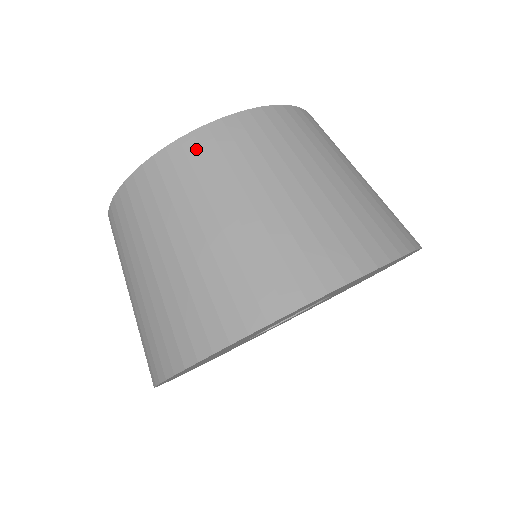
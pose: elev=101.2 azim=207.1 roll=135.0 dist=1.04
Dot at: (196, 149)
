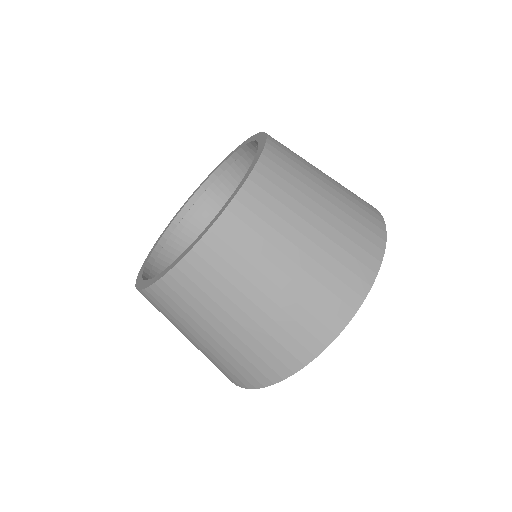
Dot at: (245, 212)
